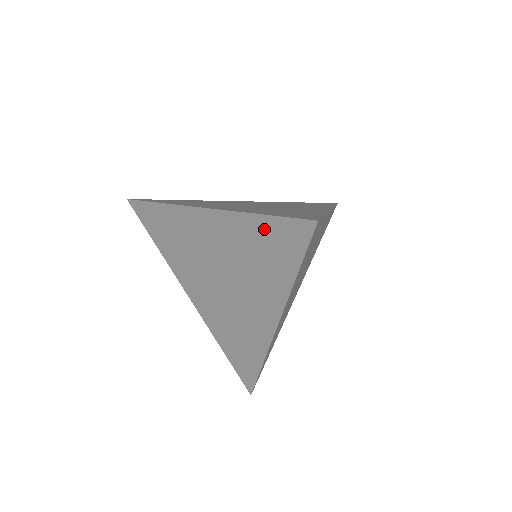
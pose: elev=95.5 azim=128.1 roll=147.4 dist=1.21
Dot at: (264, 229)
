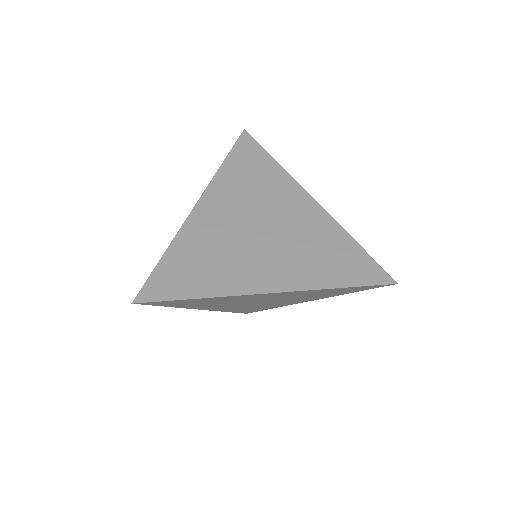
Dot at: occluded
